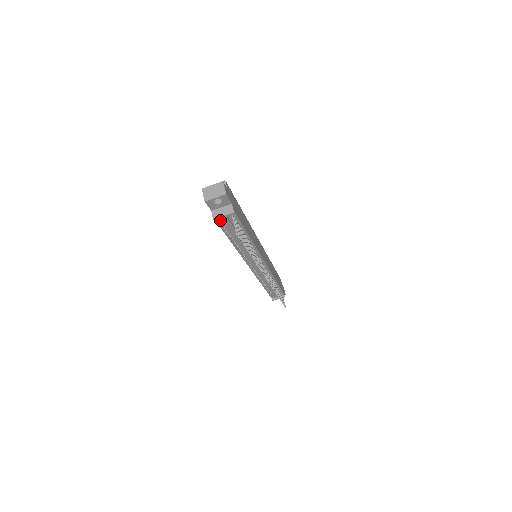
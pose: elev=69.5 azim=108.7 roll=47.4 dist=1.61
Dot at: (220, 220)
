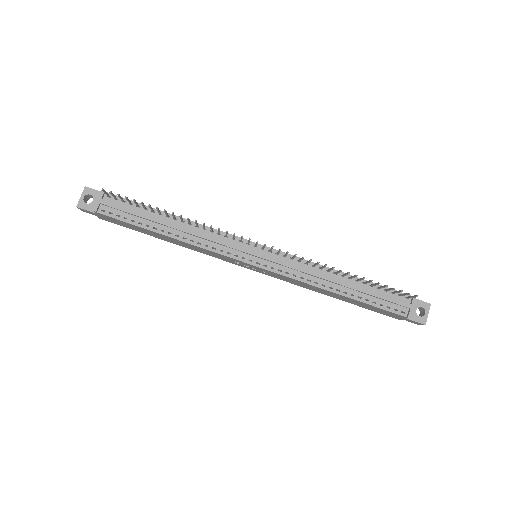
Dot at: (108, 212)
